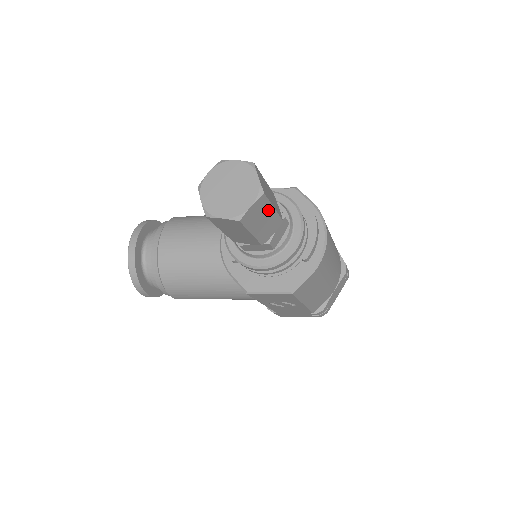
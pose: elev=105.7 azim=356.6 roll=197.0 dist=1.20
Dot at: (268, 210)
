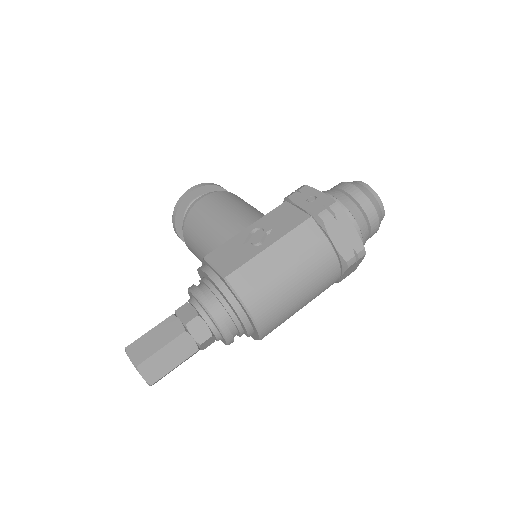
Dot at: occluded
